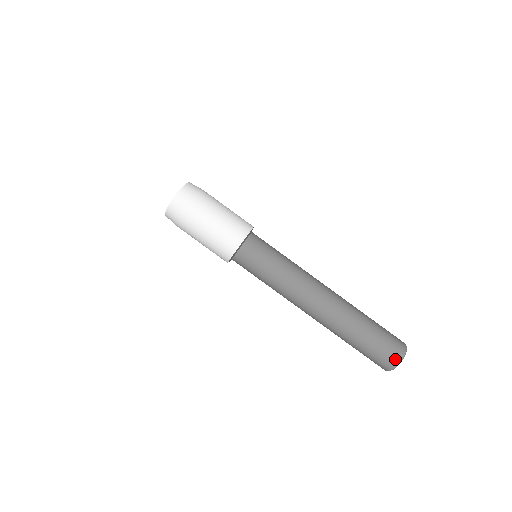
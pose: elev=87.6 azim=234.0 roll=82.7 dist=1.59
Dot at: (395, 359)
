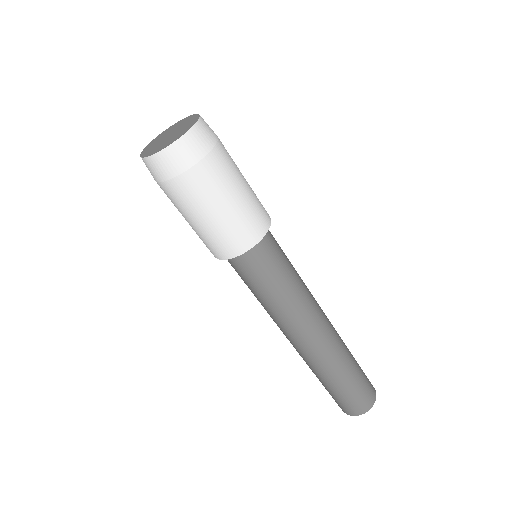
Dot at: (352, 412)
